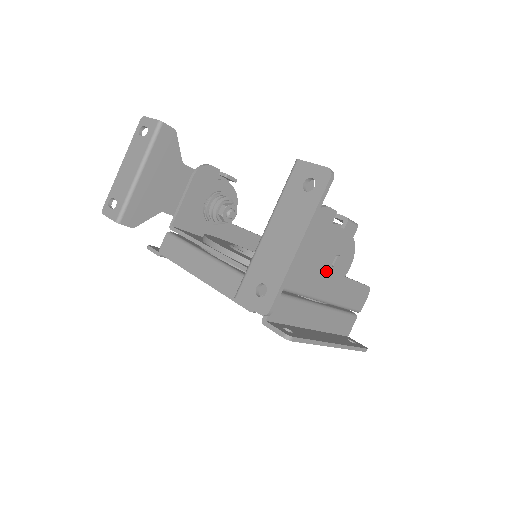
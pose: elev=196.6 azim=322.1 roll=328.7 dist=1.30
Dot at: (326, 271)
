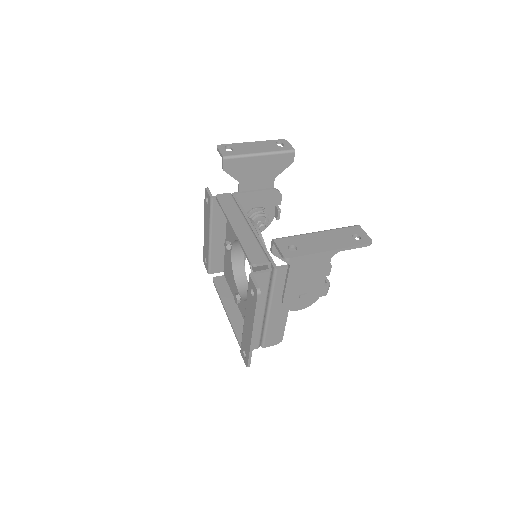
Dot at: (296, 293)
